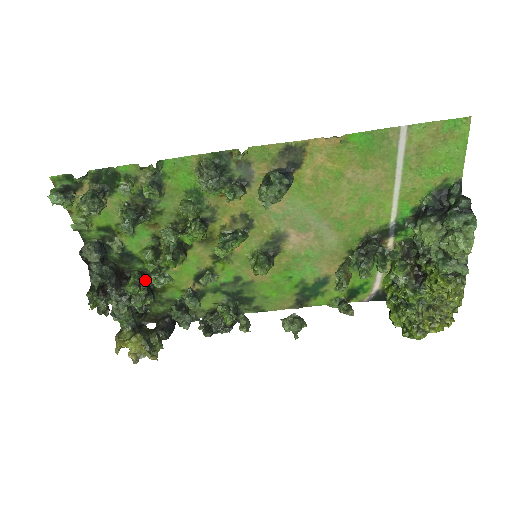
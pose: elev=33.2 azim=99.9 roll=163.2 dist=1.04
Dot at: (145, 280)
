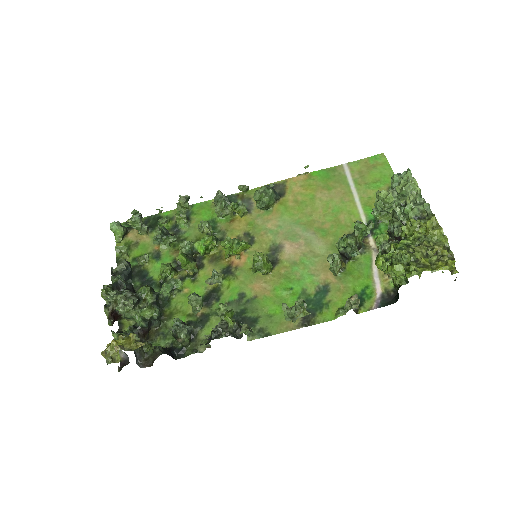
Dot at: (157, 294)
